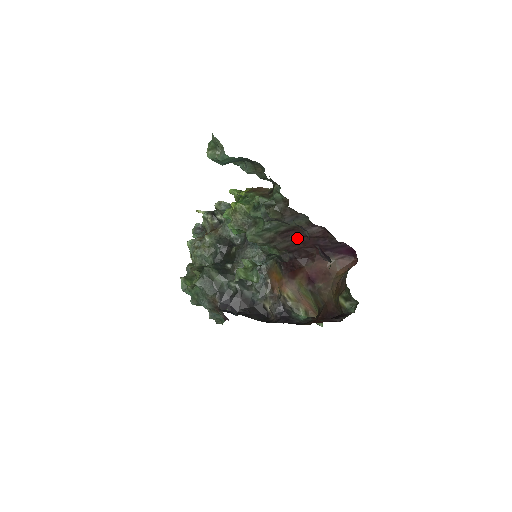
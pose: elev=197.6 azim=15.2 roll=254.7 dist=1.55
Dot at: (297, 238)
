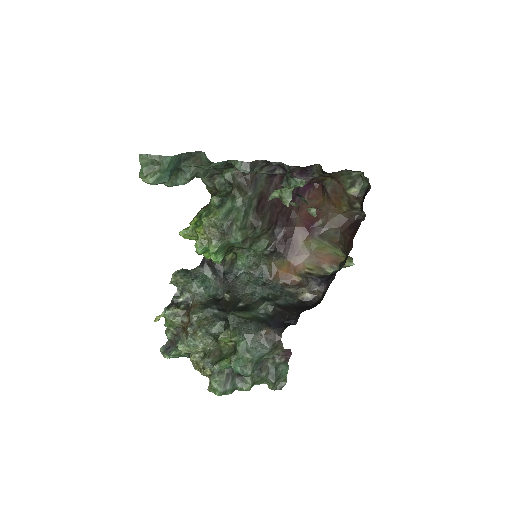
Dot at: (270, 204)
